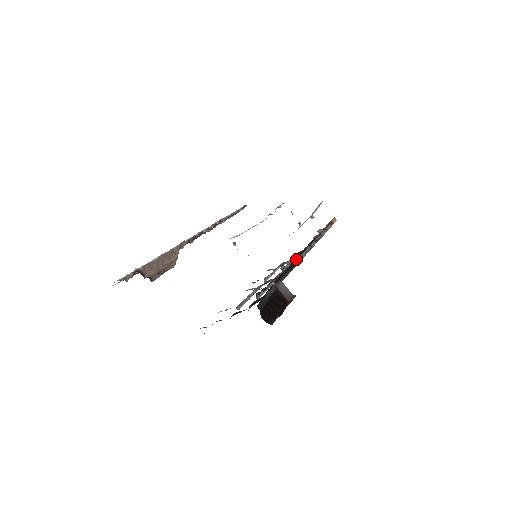
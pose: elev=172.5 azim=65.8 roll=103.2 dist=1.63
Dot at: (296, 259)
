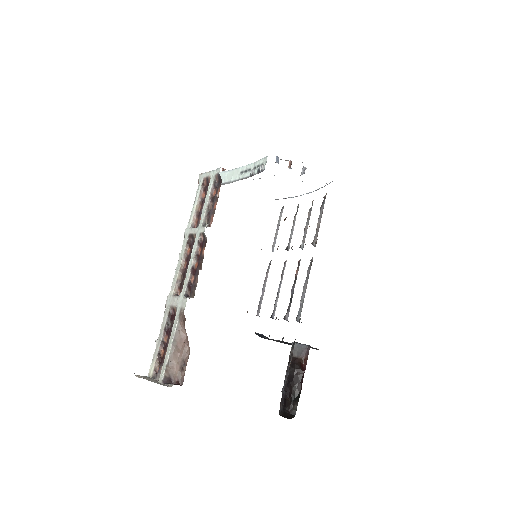
Dot at: (299, 309)
